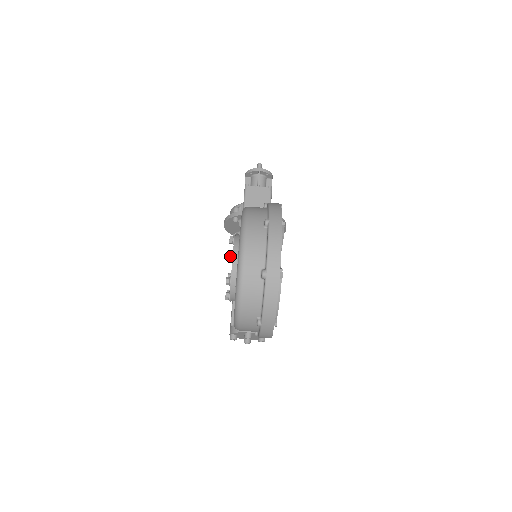
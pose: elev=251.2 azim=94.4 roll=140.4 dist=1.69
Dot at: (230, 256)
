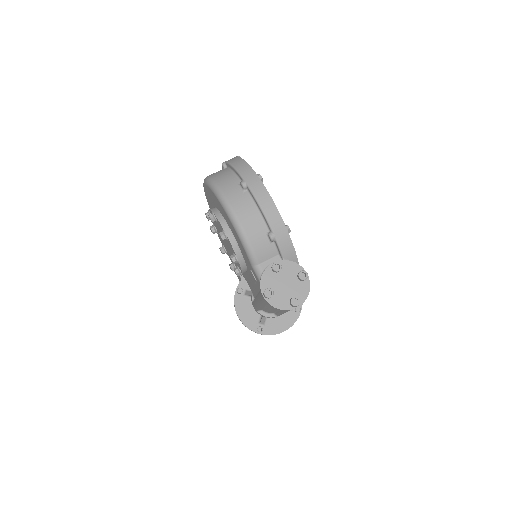
Dot at: (207, 213)
